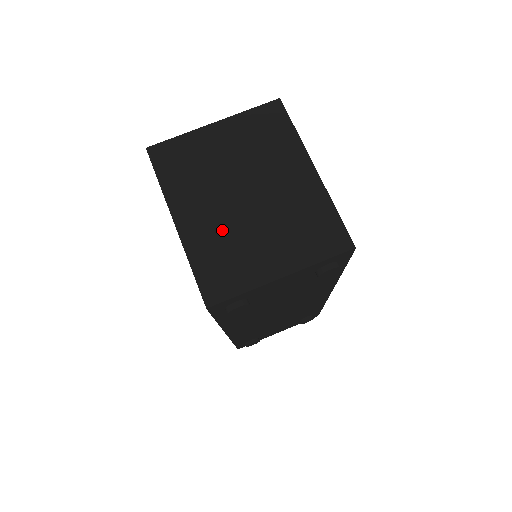
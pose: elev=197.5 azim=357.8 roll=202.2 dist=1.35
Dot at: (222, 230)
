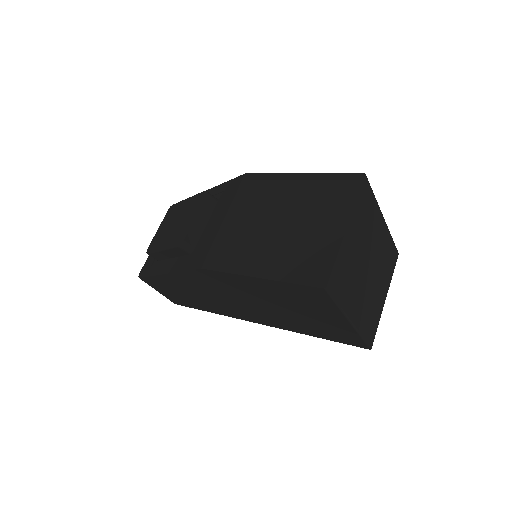
Dot at: (367, 302)
